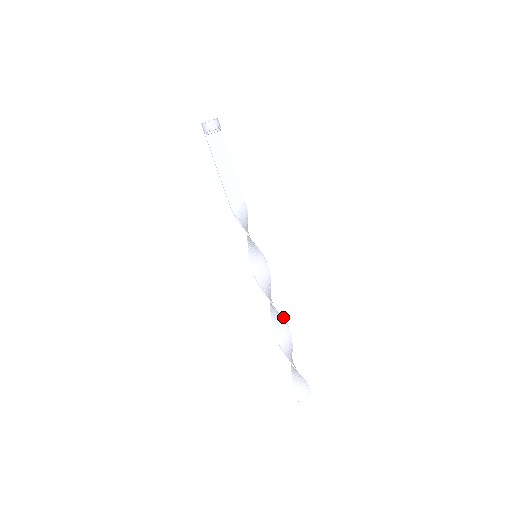
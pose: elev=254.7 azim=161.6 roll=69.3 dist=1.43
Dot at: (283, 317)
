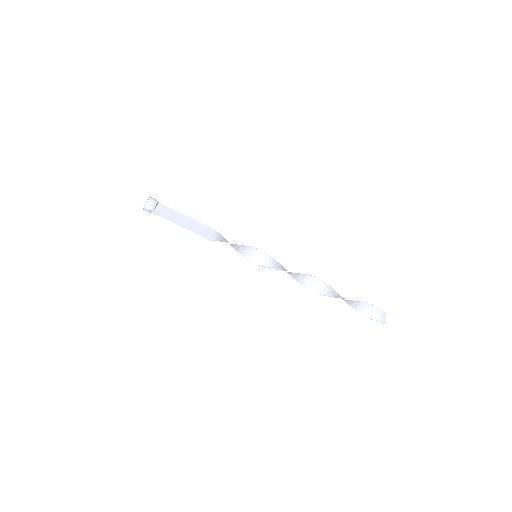
Dot at: (312, 276)
